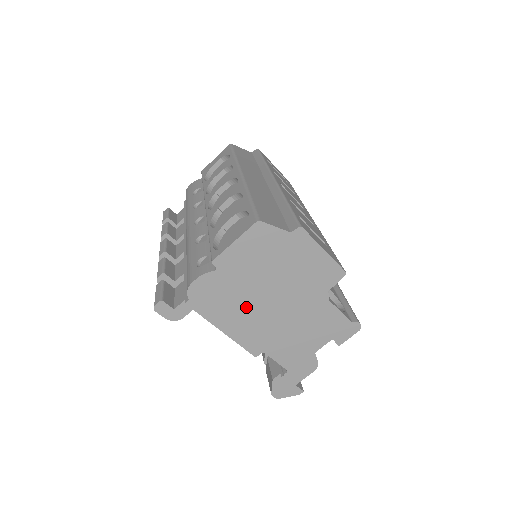
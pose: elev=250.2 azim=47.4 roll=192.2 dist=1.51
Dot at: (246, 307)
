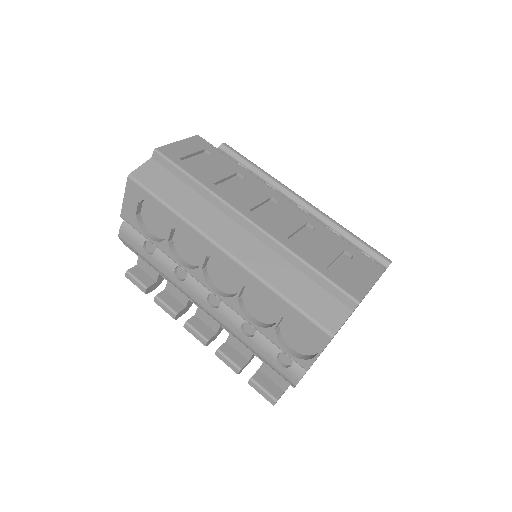
Dot at: occluded
